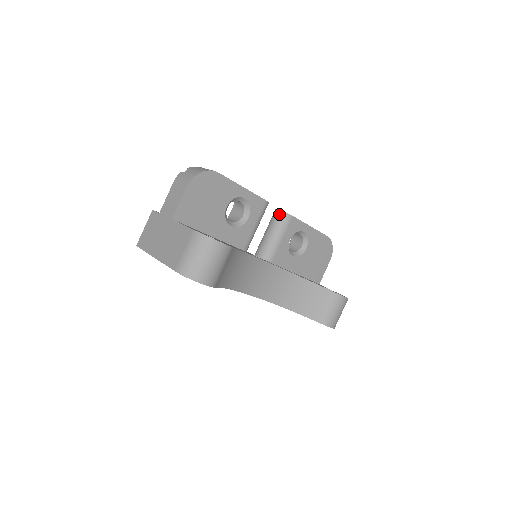
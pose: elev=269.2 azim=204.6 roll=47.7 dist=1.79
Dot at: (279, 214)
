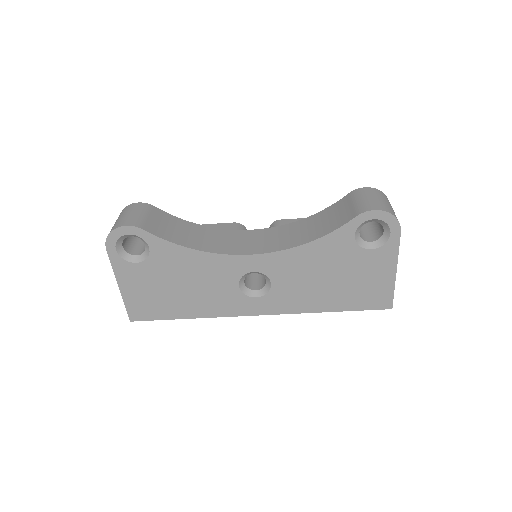
Dot at: occluded
